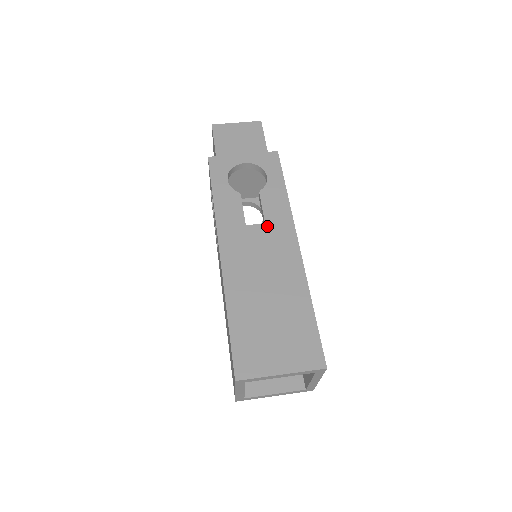
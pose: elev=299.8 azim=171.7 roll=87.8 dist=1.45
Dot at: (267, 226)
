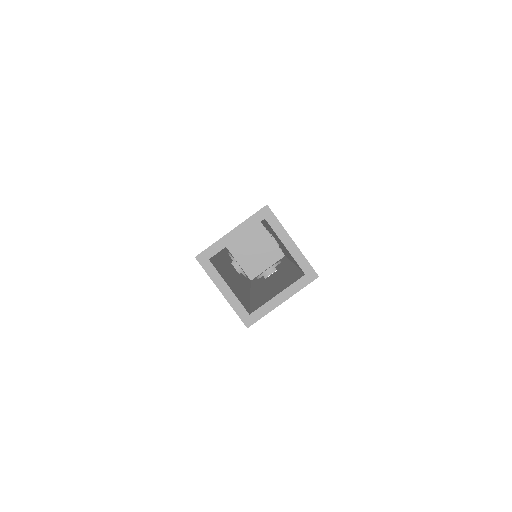
Dot at: occluded
